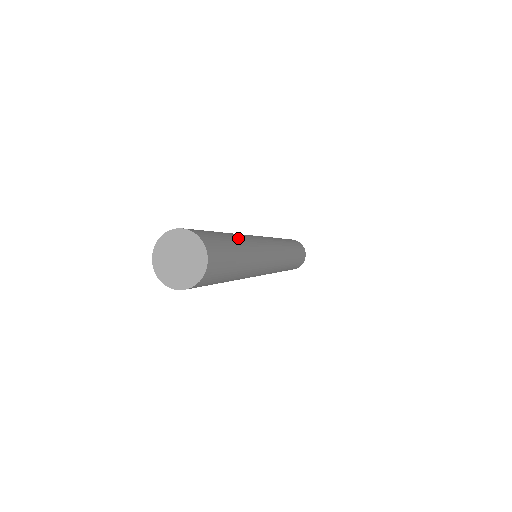
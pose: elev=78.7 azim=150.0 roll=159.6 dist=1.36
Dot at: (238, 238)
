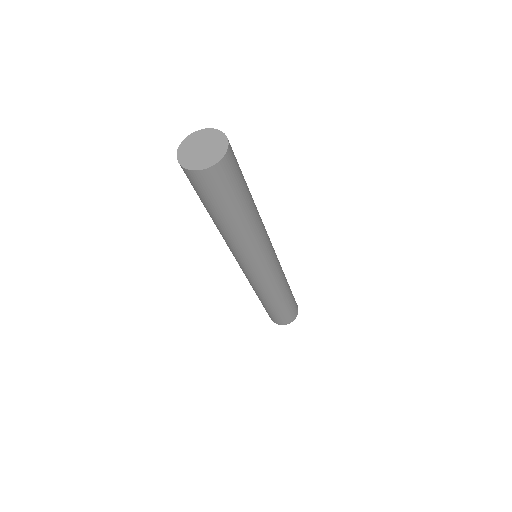
Dot at: (254, 206)
